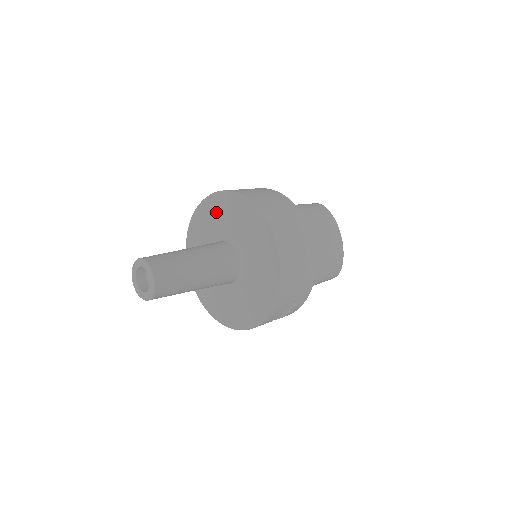
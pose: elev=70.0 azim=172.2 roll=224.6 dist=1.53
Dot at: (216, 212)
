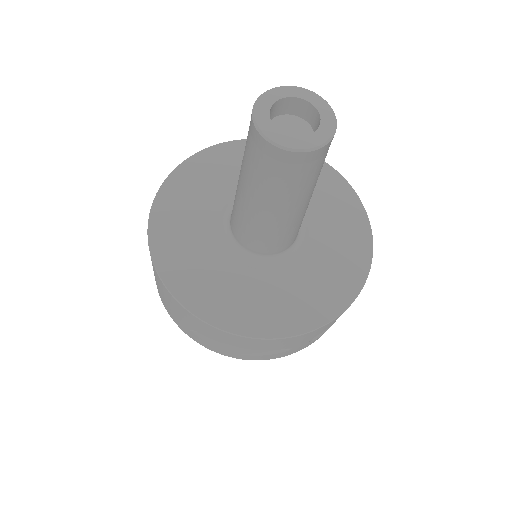
Dot at: (190, 194)
